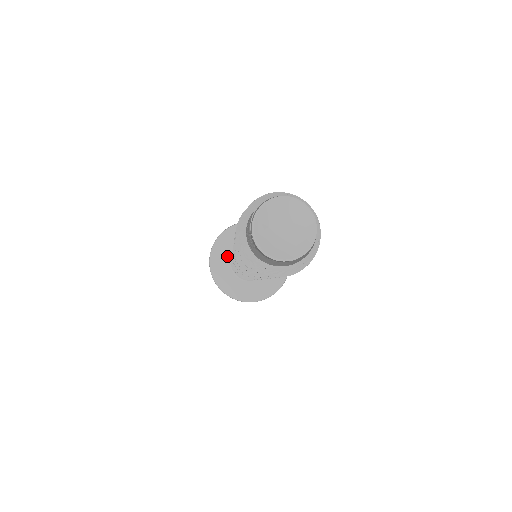
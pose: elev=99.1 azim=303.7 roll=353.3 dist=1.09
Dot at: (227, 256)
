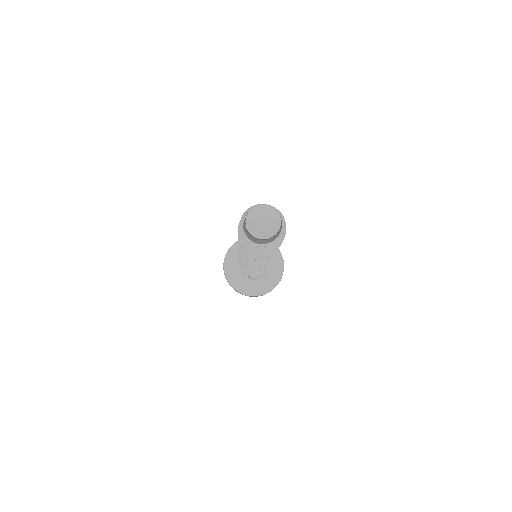
Dot at: (236, 263)
